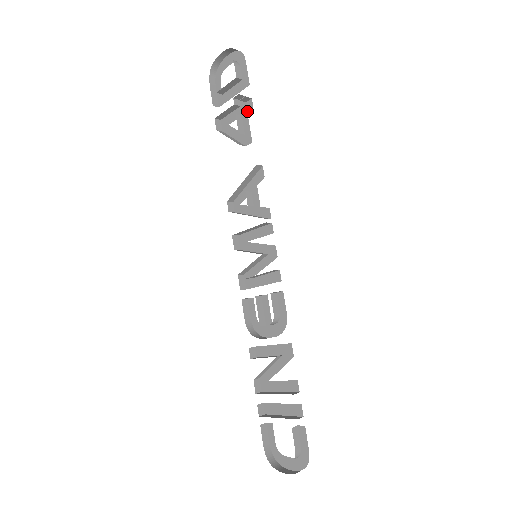
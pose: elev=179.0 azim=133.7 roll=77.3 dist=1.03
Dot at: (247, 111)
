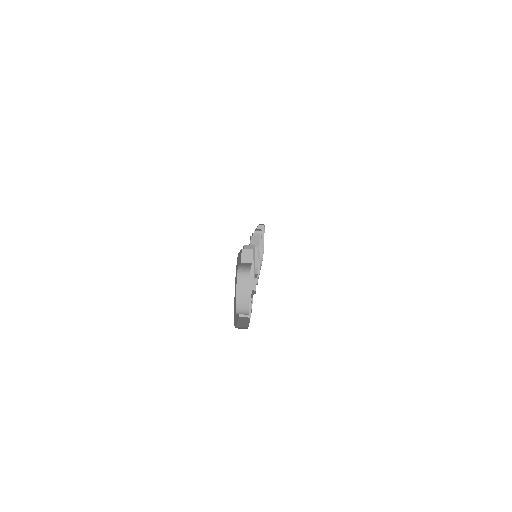
Dot at: (252, 298)
